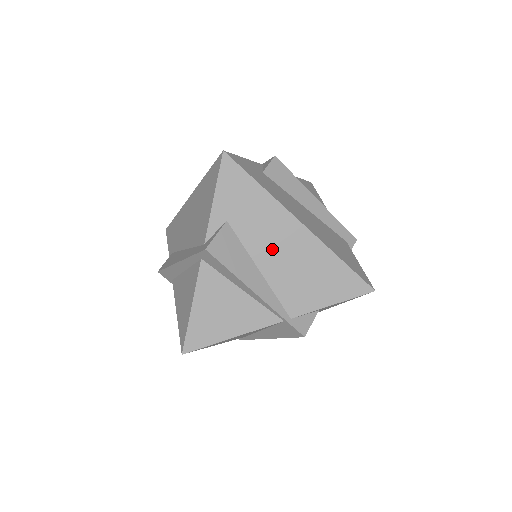
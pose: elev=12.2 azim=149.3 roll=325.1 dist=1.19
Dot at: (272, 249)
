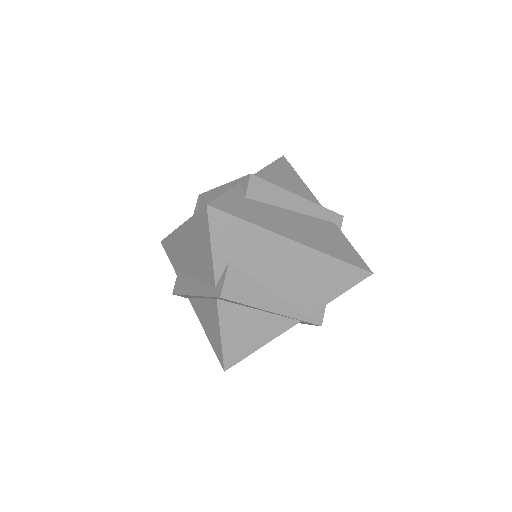
Dot at: (276, 271)
